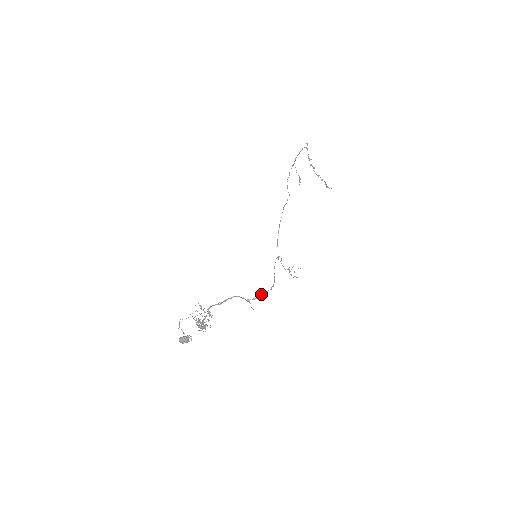
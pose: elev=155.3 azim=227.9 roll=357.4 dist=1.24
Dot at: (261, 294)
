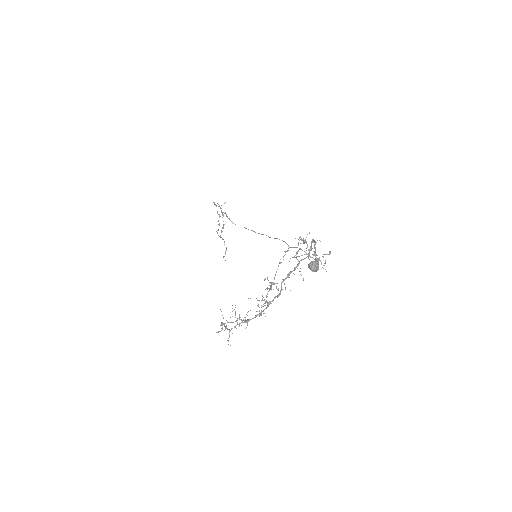
Dot at: occluded
